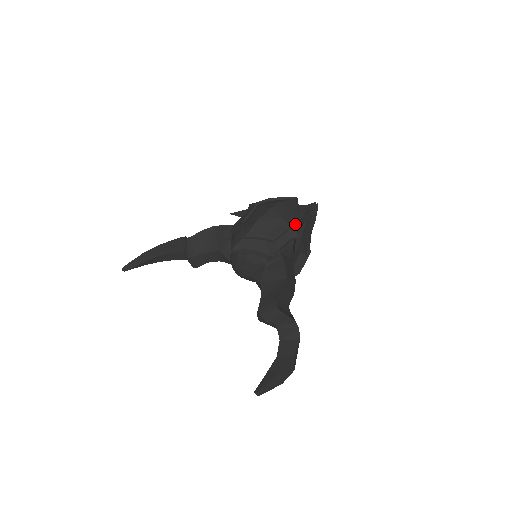
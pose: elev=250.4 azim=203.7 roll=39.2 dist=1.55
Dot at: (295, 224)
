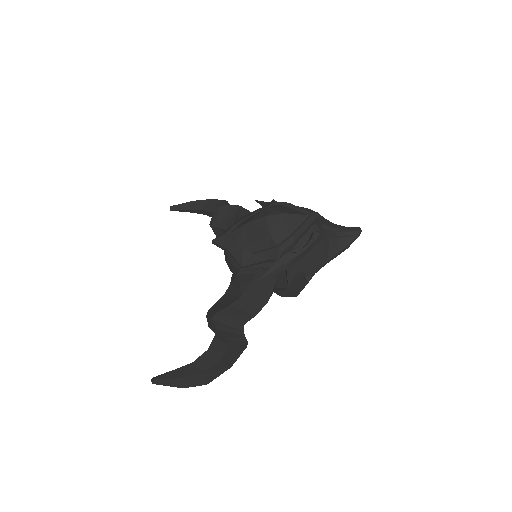
Dot at: (282, 246)
